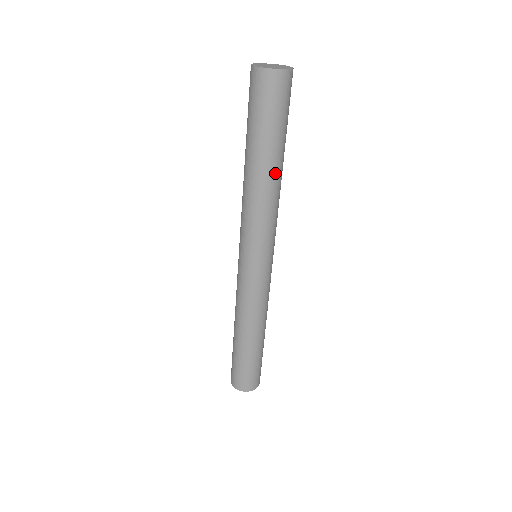
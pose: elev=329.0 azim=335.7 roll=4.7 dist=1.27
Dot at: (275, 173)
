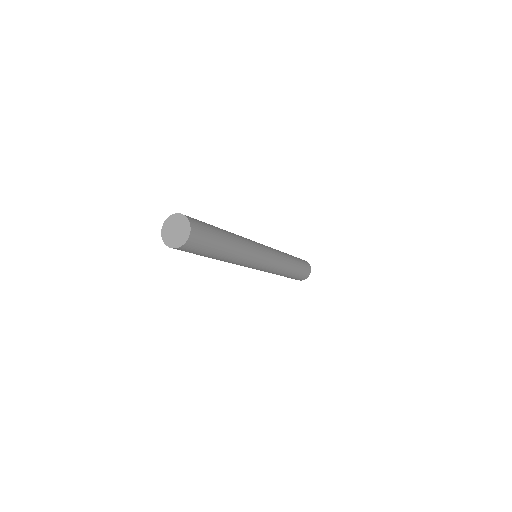
Dot at: (221, 259)
